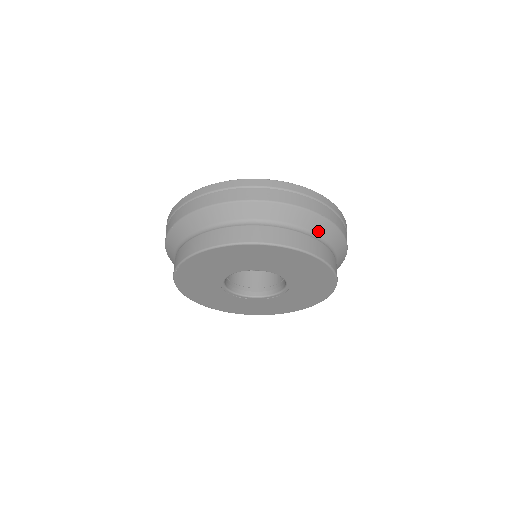
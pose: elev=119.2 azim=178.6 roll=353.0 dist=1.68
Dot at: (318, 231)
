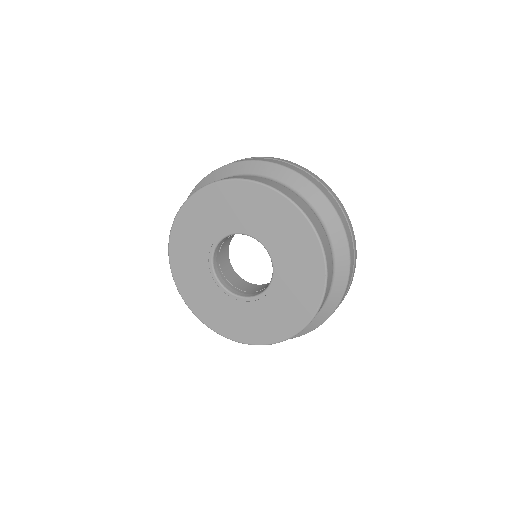
Dot at: (297, 188)
